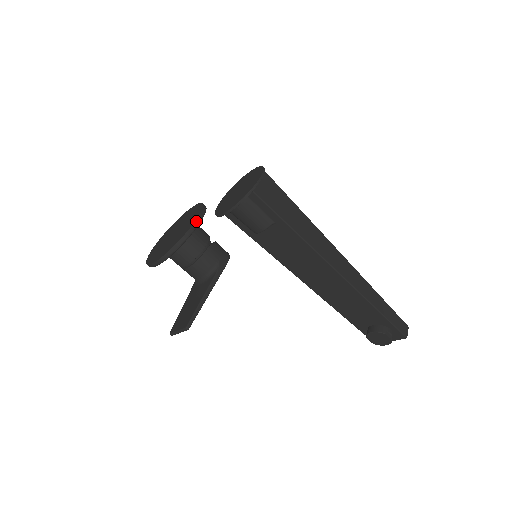
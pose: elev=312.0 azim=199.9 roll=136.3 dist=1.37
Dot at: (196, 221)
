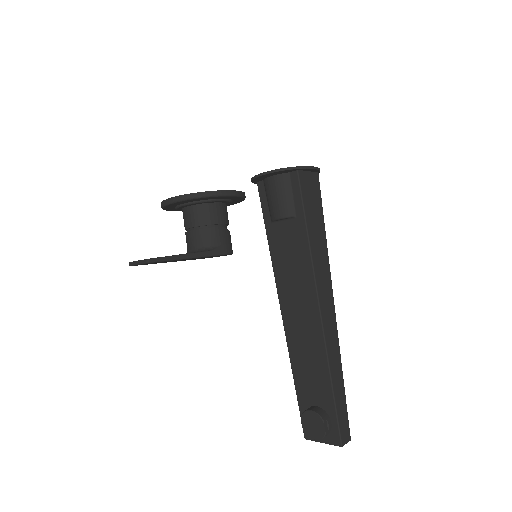
Dot at: (230, 191)
